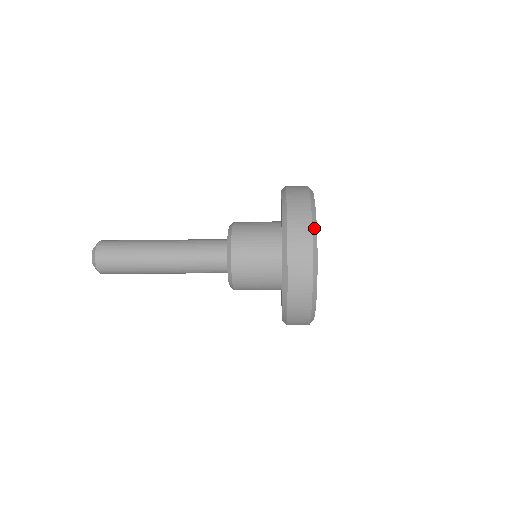
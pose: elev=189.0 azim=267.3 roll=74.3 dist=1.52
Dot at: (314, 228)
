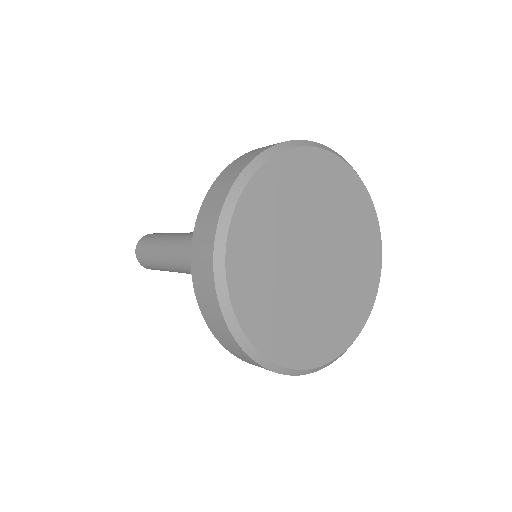
Dot at: (283, 146)
